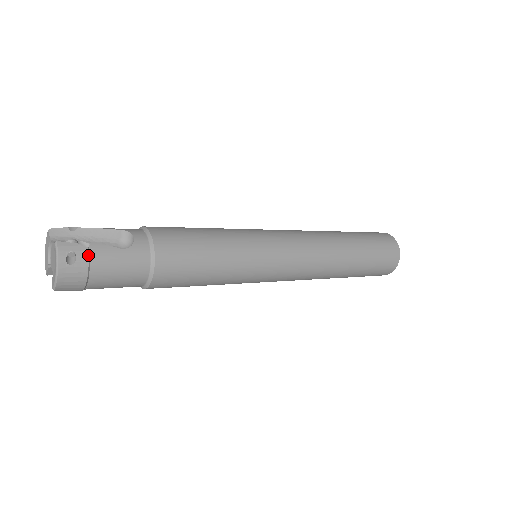
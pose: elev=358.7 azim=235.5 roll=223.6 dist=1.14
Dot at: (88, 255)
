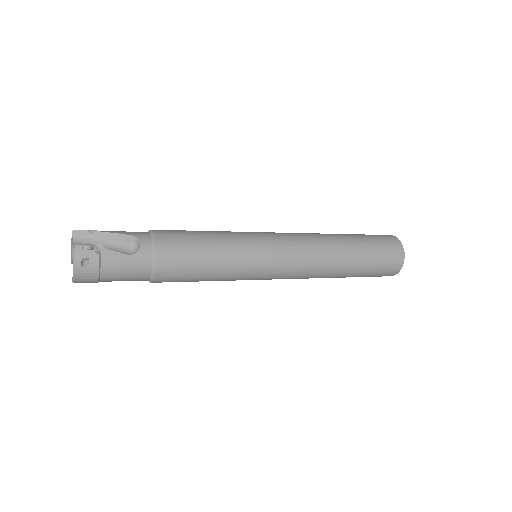
Dot at: (99, 260)
